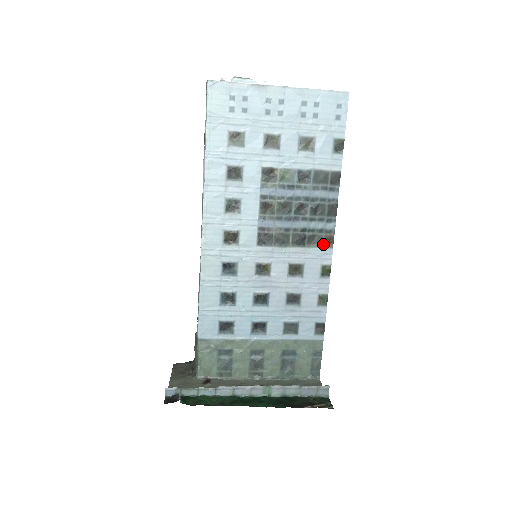
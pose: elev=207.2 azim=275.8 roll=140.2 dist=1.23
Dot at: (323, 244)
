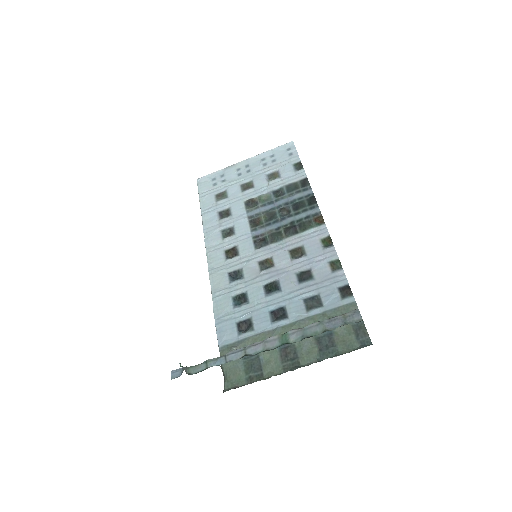
Dot at: (314, 225)
